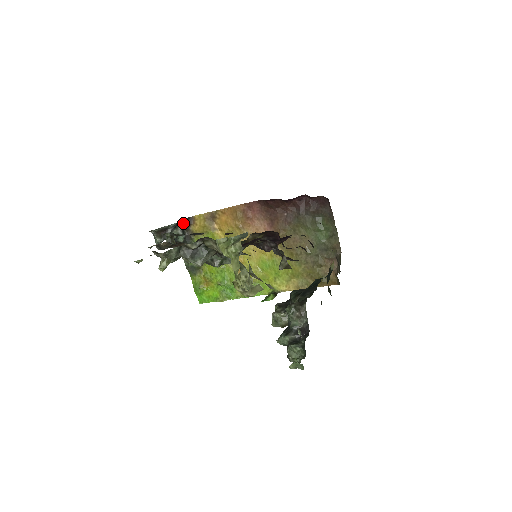
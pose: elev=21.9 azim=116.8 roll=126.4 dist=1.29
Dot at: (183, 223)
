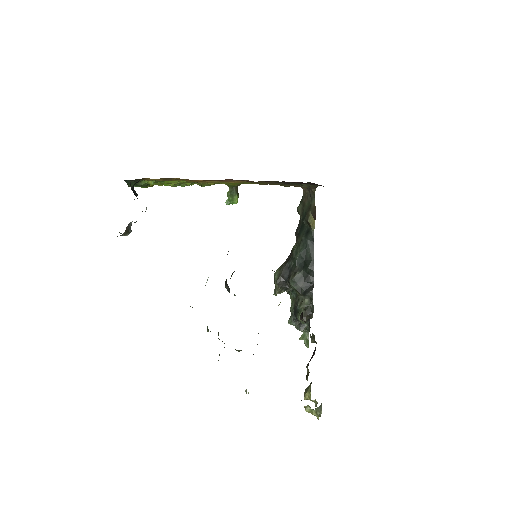
Dot at: occluded
